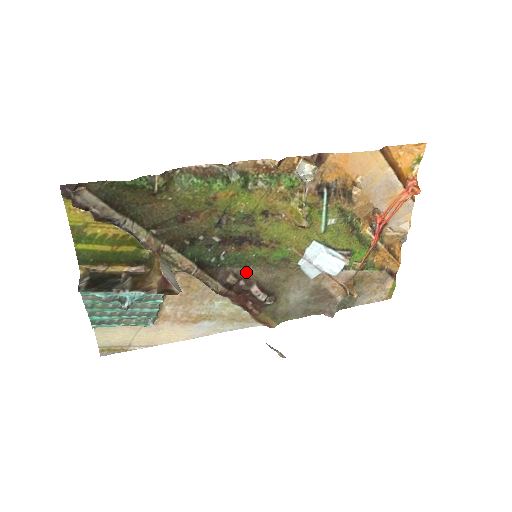
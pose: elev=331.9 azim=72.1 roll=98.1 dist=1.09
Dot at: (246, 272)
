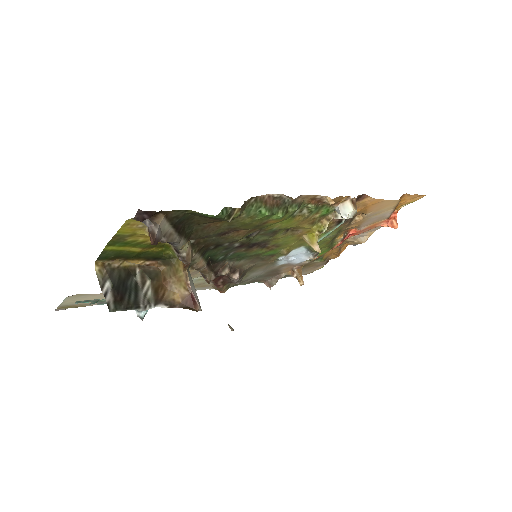
Dot at: (237, 263)
